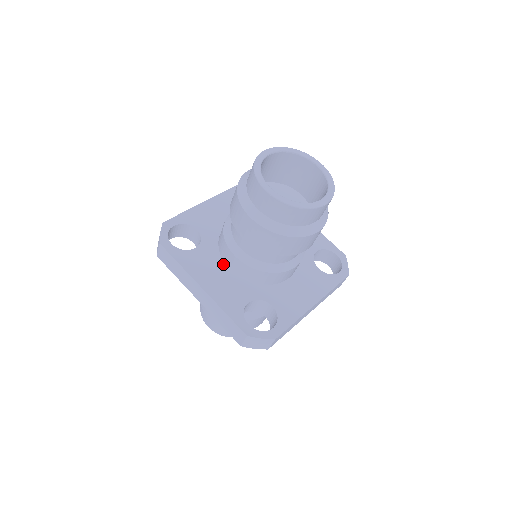
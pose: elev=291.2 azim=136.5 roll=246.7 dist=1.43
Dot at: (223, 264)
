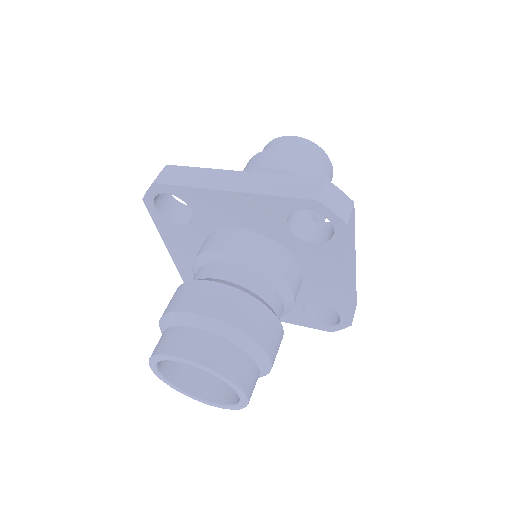
Dot at: occluded
